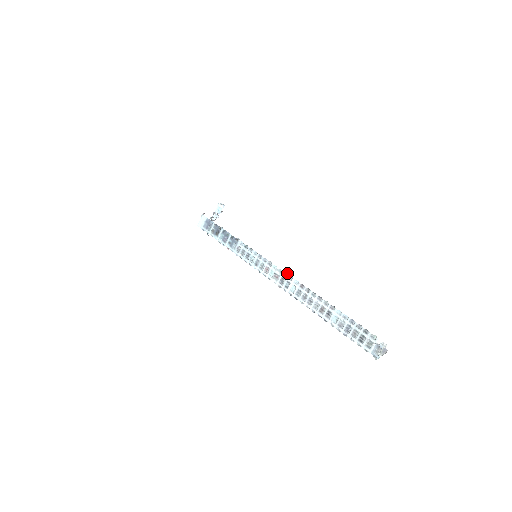
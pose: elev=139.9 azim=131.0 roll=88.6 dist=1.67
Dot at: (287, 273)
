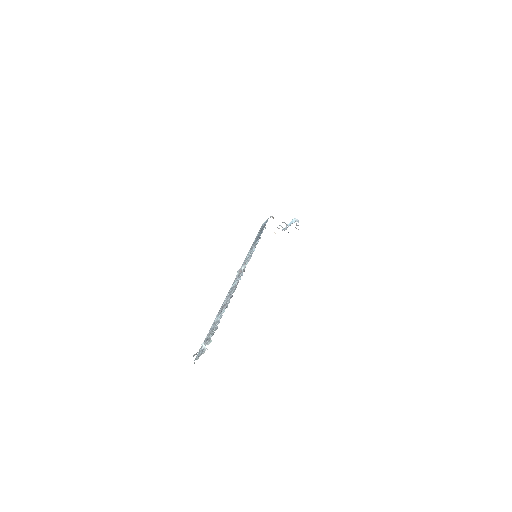
Dot at: occluded
